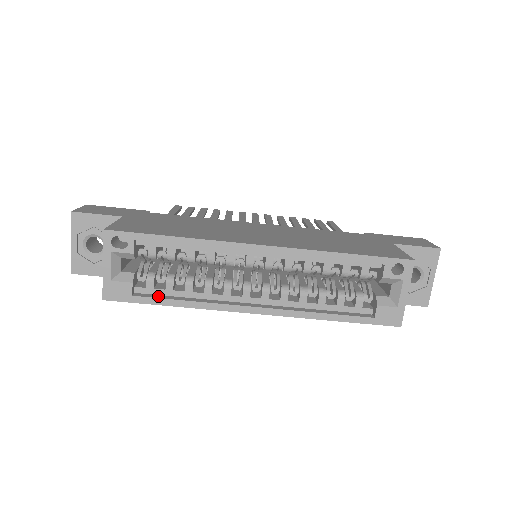
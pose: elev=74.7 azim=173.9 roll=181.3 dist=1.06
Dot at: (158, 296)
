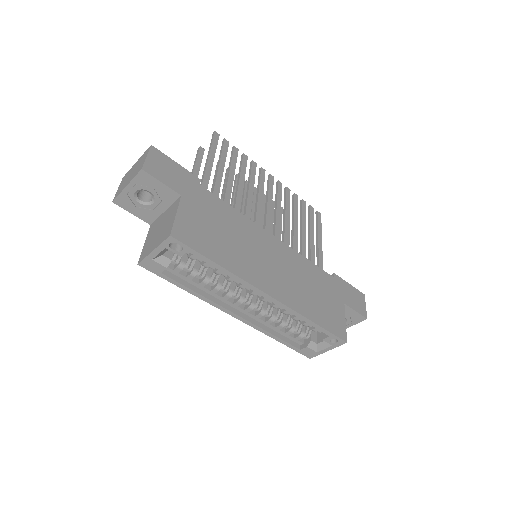
Dot at: (178, 279)
